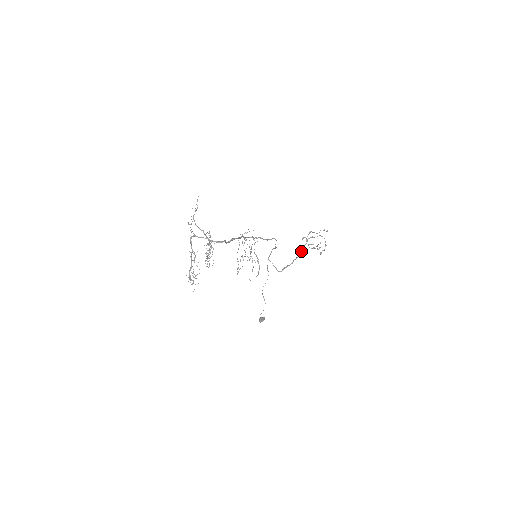
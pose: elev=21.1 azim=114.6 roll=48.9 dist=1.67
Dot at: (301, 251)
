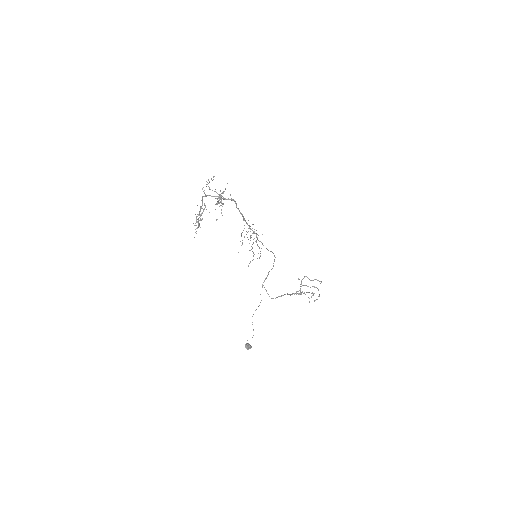
Dot at: (295, 293)
